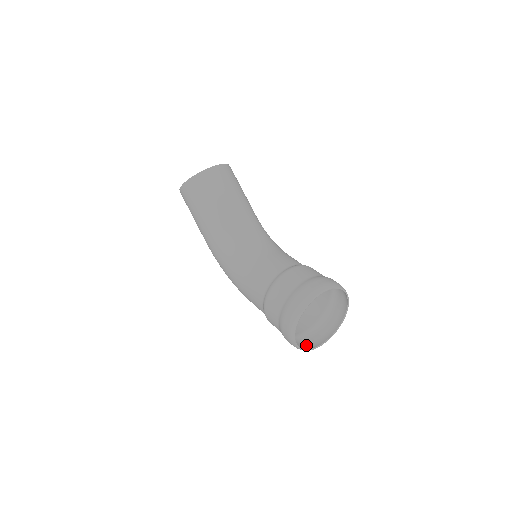
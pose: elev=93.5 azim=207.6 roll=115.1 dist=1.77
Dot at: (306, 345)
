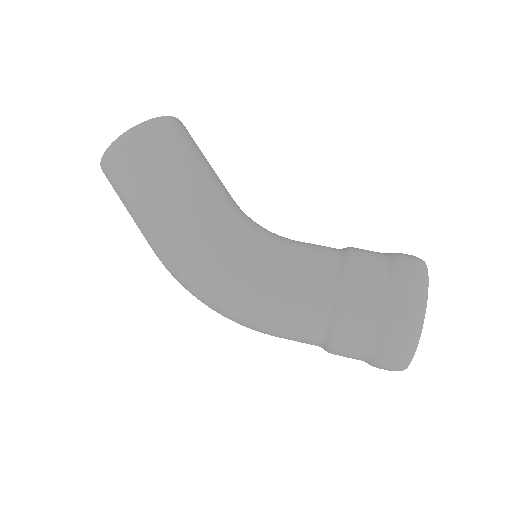
Dot at: occluded
